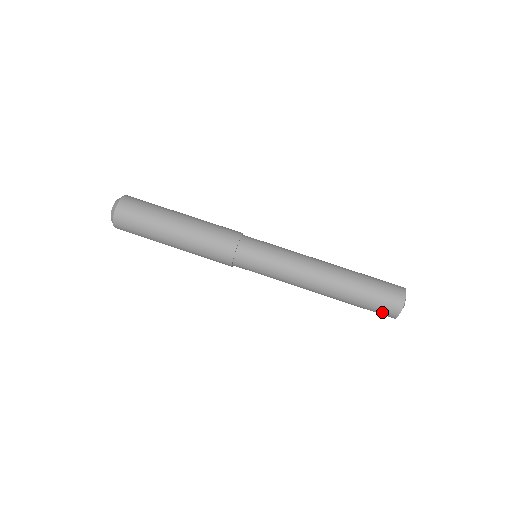
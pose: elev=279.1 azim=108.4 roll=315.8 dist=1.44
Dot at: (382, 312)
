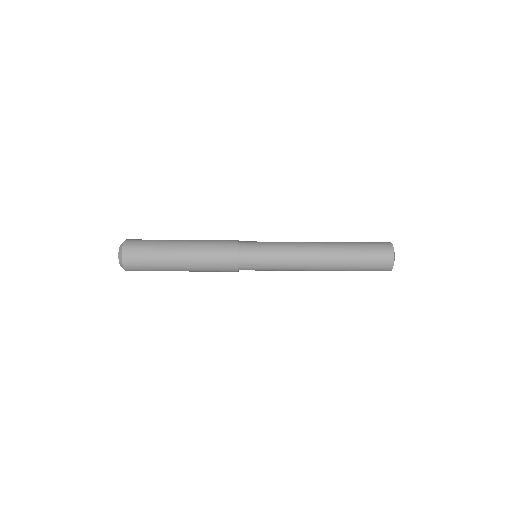
Dot at: (380, 250)
